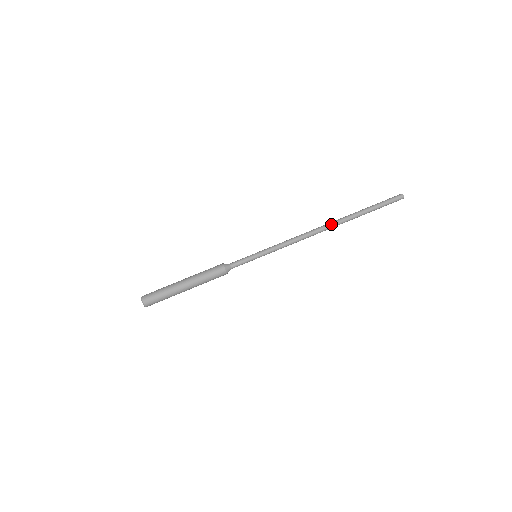
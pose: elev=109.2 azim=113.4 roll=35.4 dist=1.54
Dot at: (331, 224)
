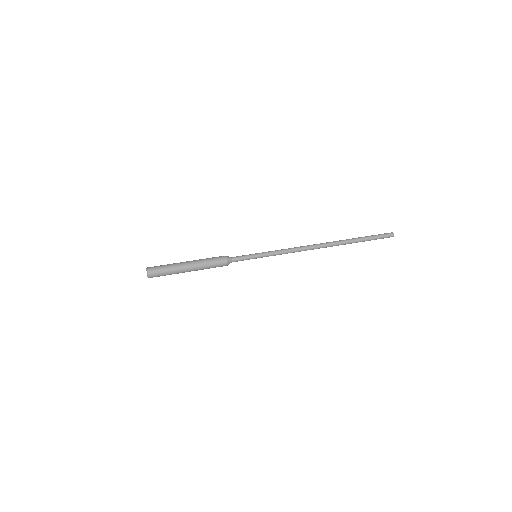
Dot at: (327, 243)
